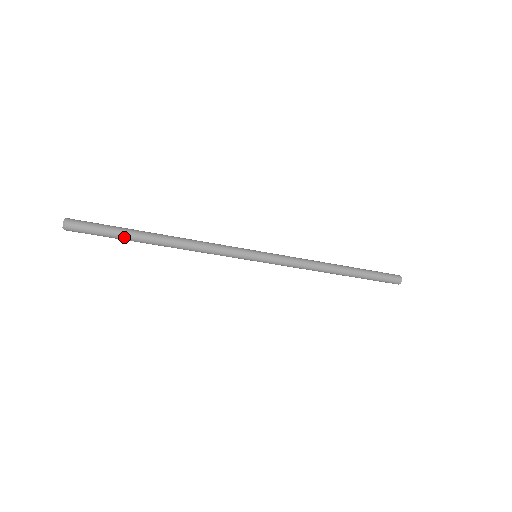
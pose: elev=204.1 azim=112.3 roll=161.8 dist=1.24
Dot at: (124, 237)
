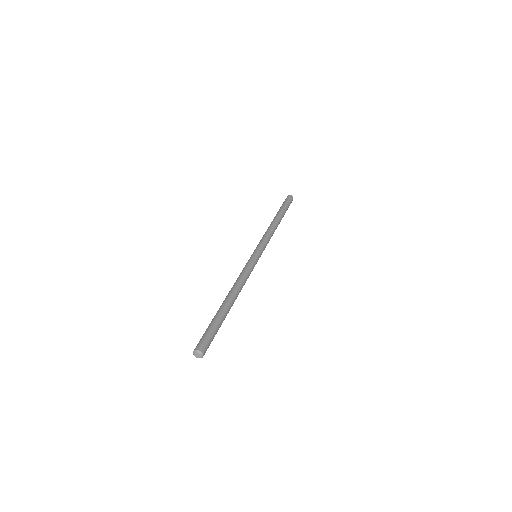
Dot at: occluded
